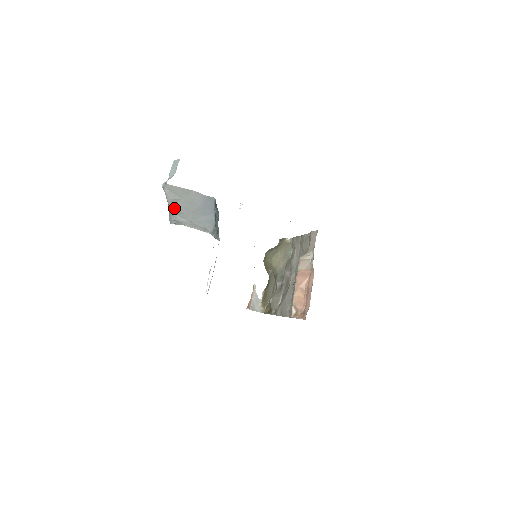
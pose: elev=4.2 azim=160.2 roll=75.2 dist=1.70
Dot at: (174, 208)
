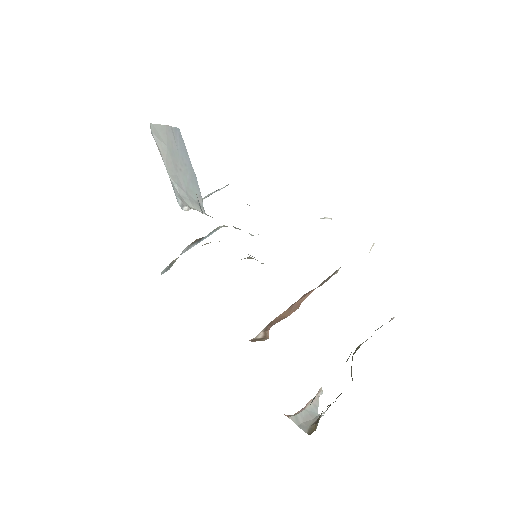
Dot at: (169, 170)
